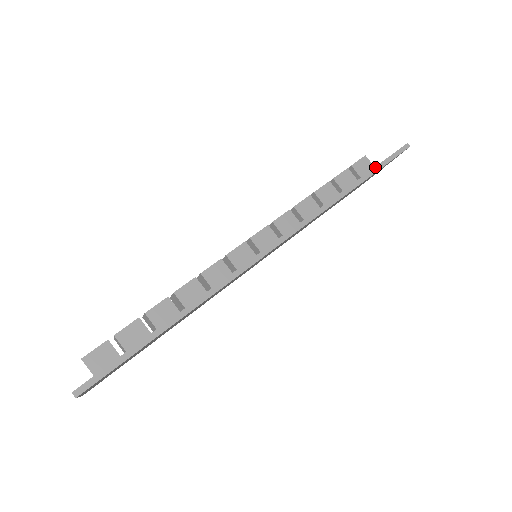
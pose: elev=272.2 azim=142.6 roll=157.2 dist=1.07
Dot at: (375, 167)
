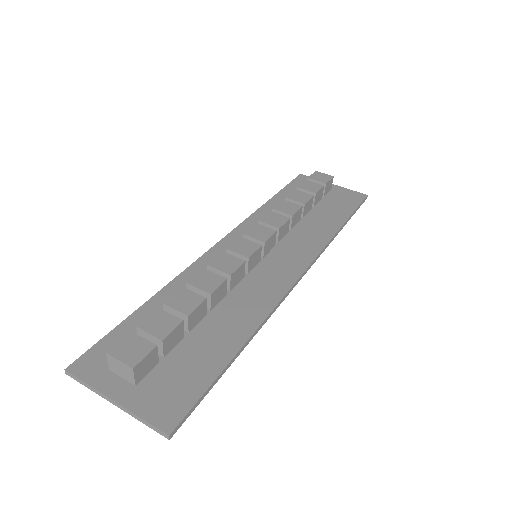
Dot at: (353, 213)
